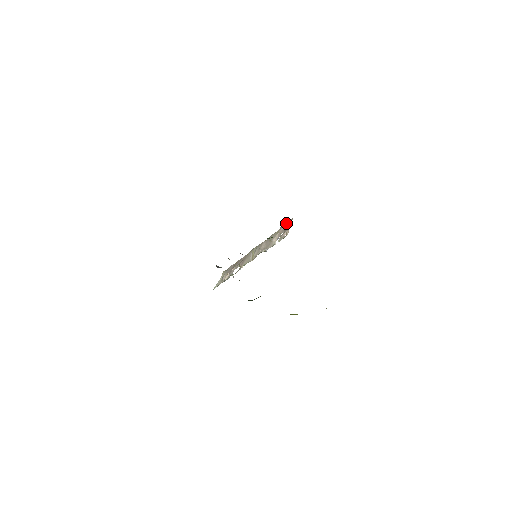
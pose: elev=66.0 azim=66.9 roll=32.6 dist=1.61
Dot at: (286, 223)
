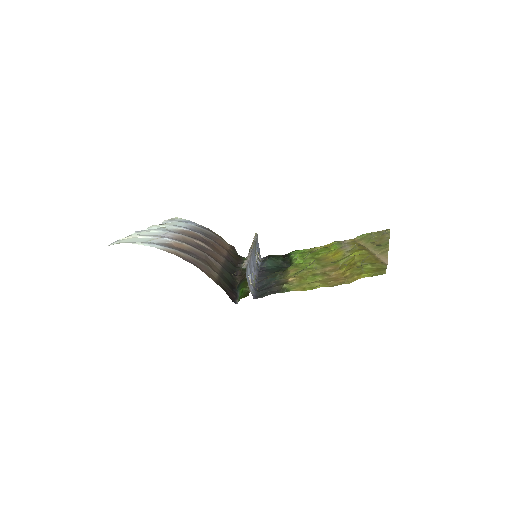
Dot at: occluded
